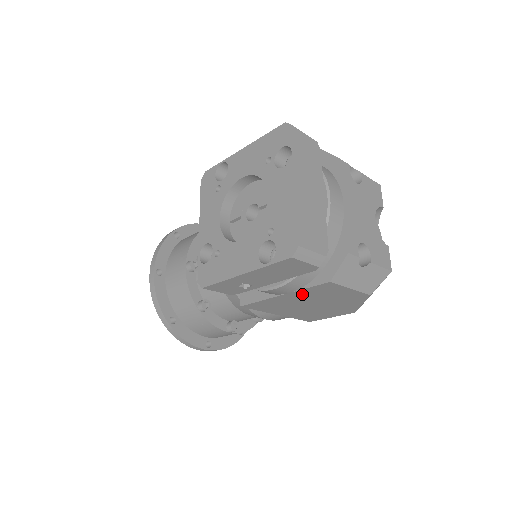
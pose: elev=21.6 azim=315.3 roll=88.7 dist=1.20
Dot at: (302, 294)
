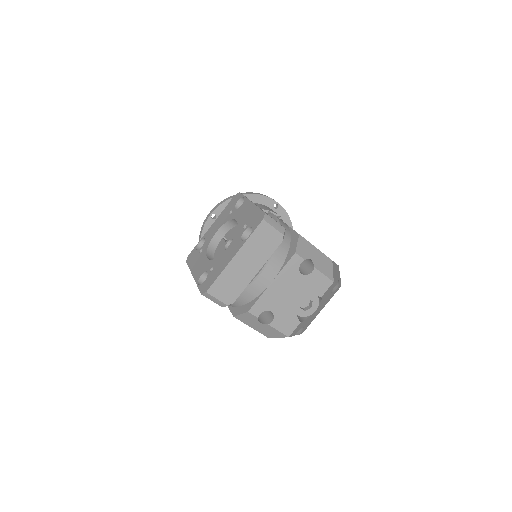
Dot at: occluded
